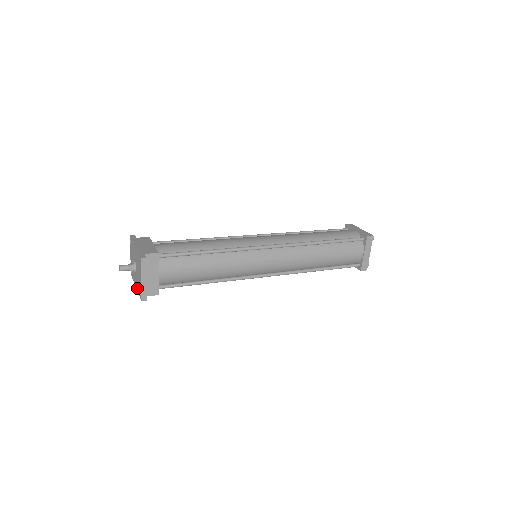
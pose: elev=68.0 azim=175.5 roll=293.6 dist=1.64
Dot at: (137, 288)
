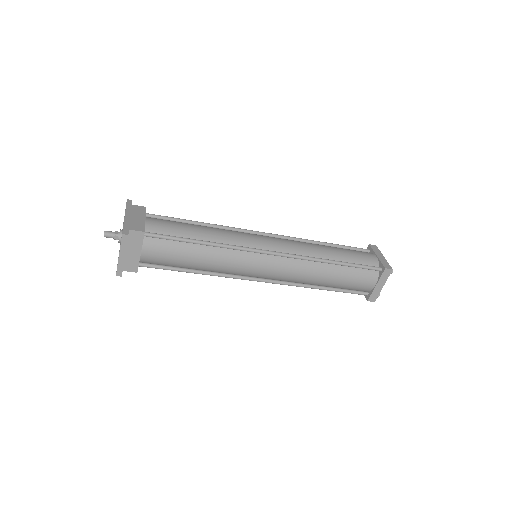
Dot at: occluded
